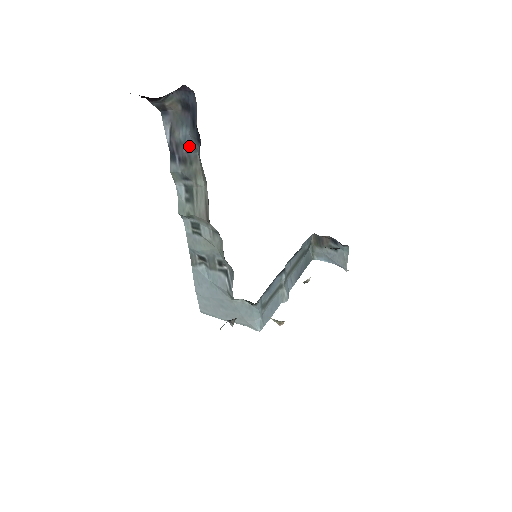
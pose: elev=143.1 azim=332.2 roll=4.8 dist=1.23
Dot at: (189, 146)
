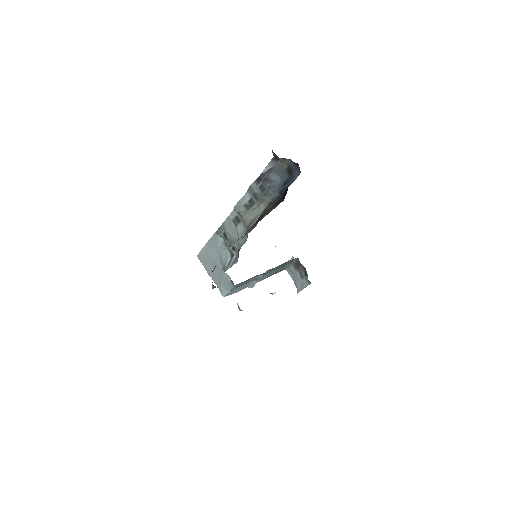
Dot at: (273, 186)
